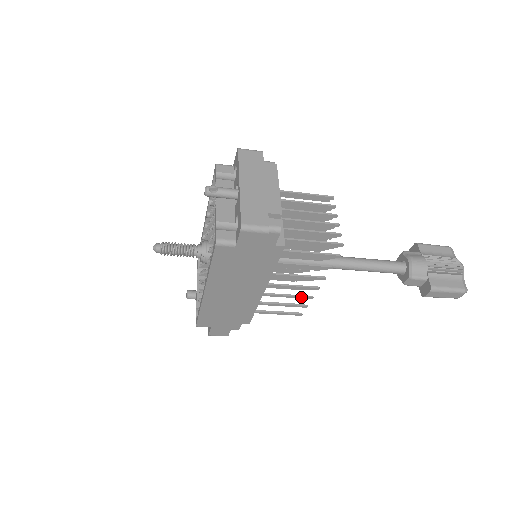
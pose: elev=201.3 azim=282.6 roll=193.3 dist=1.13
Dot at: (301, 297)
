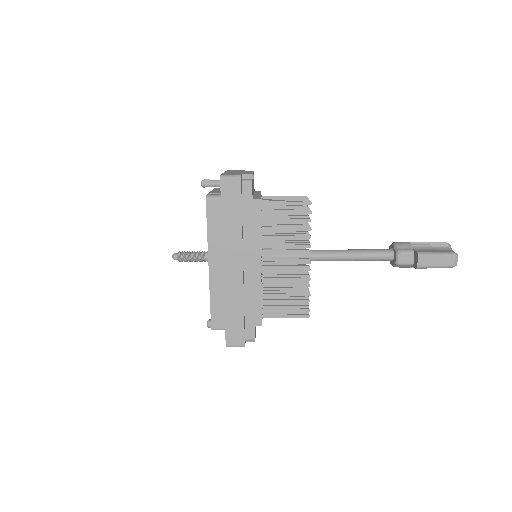
Dot at: (299, 279)
